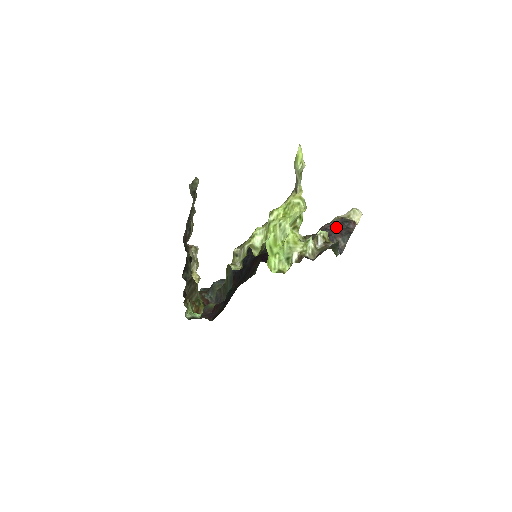
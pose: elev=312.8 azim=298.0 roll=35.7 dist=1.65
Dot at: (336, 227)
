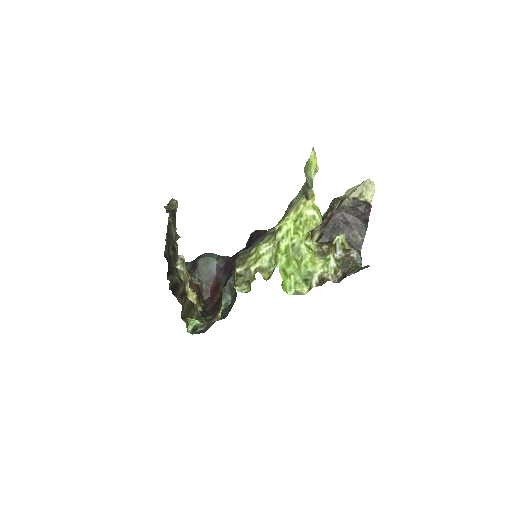
Dot at: (349, 216)
